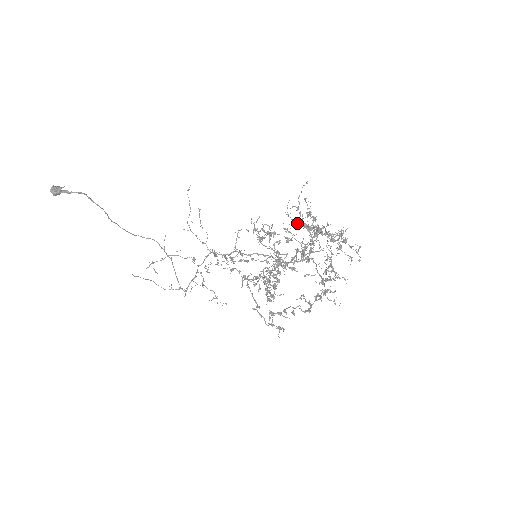
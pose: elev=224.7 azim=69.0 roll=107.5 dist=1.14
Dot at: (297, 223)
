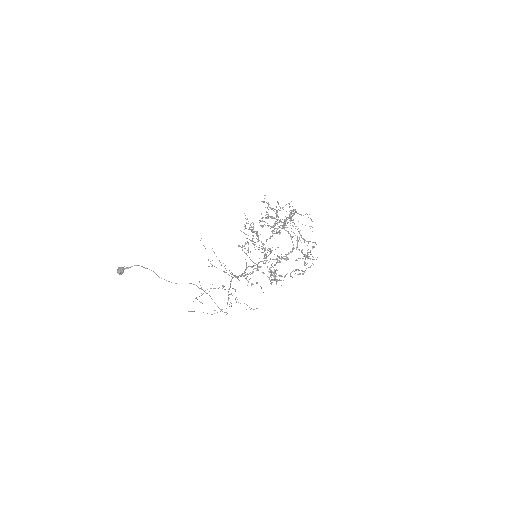
Dot at: (267, 218)
